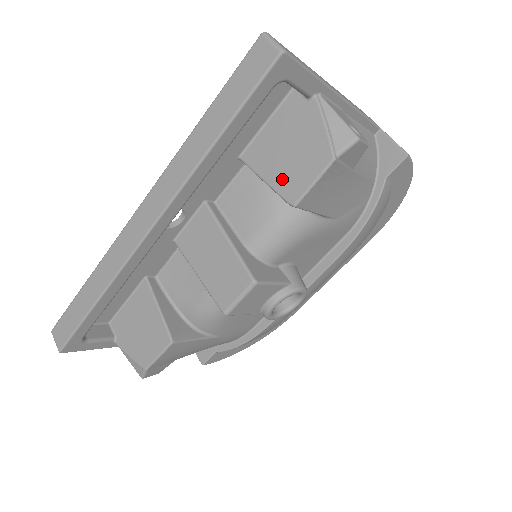
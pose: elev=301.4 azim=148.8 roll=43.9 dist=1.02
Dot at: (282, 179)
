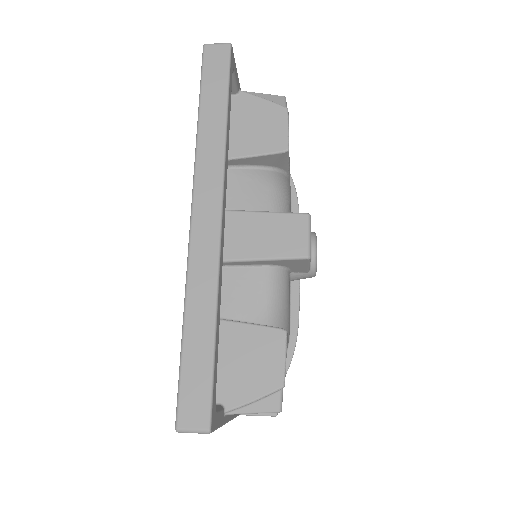
Dot at: (264, 144)
